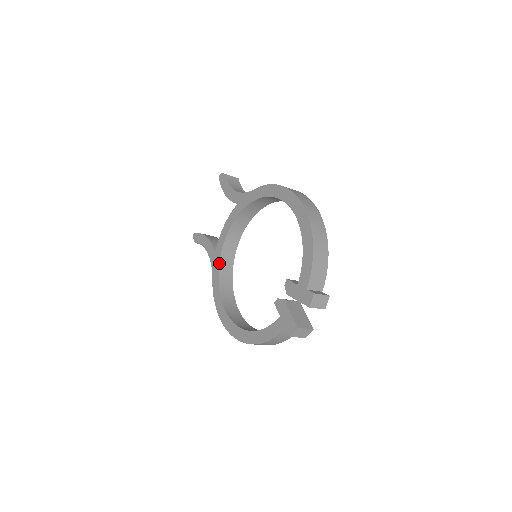
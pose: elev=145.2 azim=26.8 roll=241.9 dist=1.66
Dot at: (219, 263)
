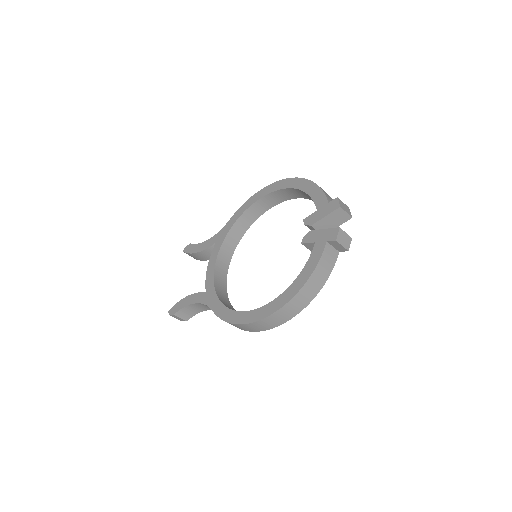
Dot at: (216, 293)
